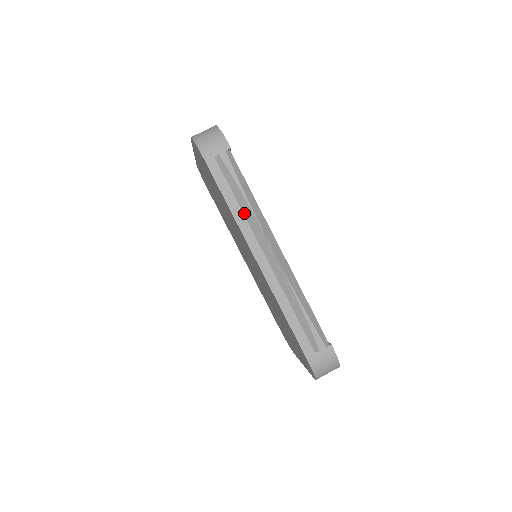
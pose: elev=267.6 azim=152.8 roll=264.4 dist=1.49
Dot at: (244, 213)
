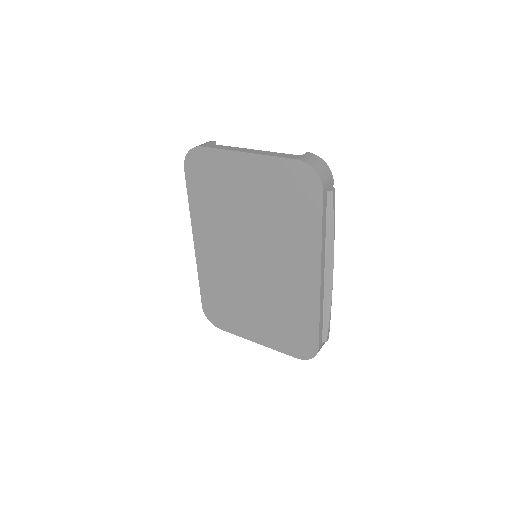
Dot at: (326, 240)
